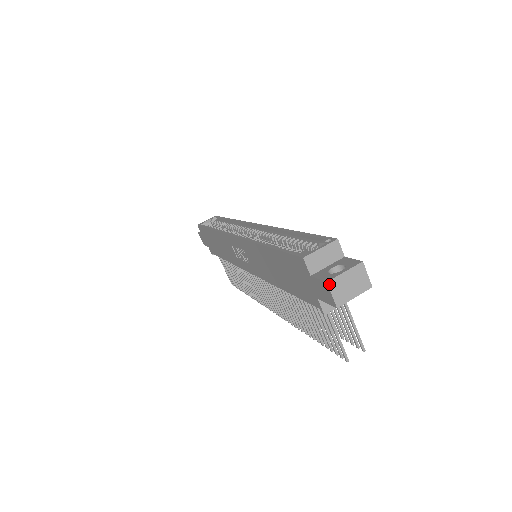
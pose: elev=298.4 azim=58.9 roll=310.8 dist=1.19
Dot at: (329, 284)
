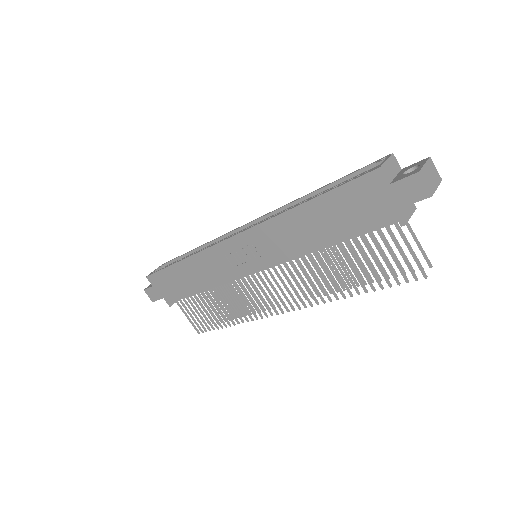
Dot at: (421, 174)
